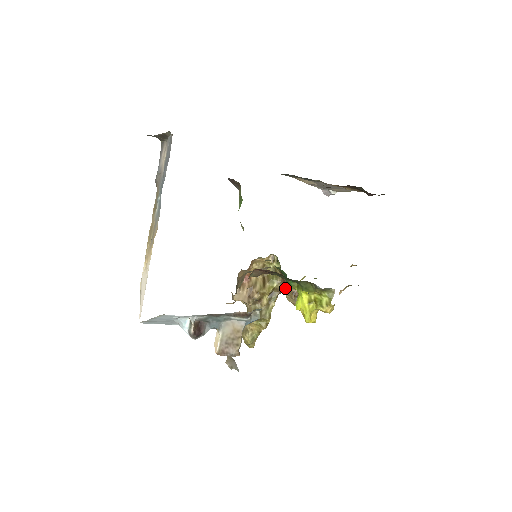
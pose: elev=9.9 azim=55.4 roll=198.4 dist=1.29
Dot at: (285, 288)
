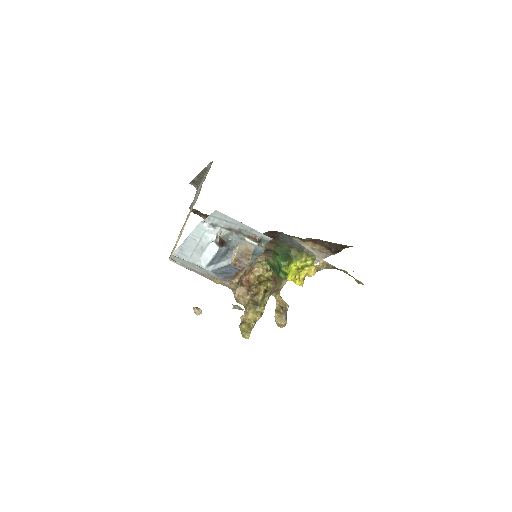
Dot at: (276, 287)
